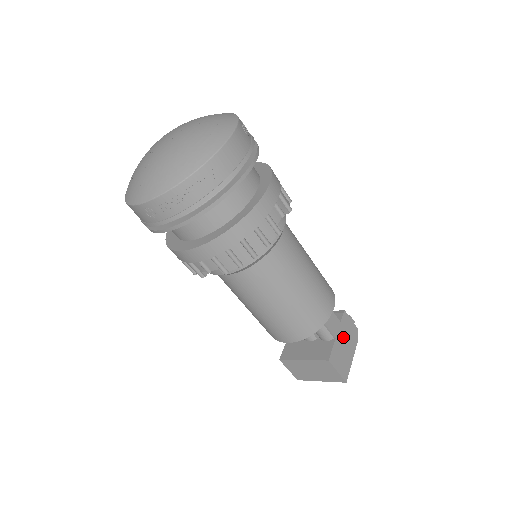
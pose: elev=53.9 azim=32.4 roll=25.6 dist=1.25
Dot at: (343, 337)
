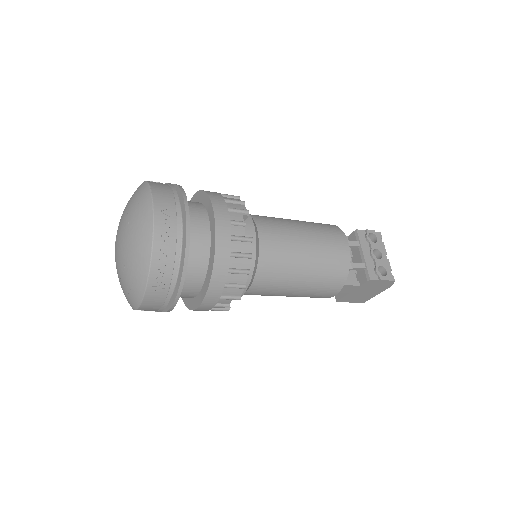
Dot at: (363, 290)
